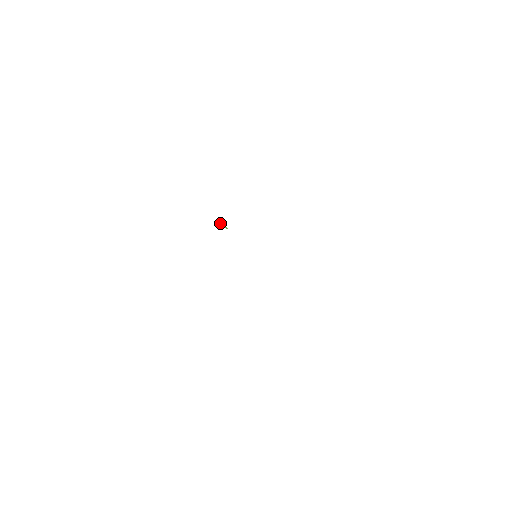
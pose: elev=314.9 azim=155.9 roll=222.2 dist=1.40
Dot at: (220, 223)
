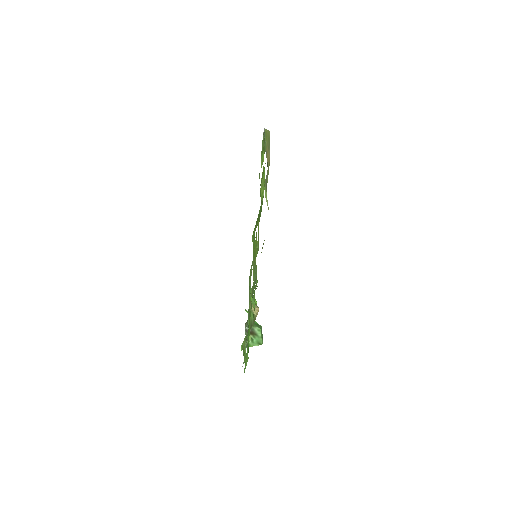
Dot at: occluded
